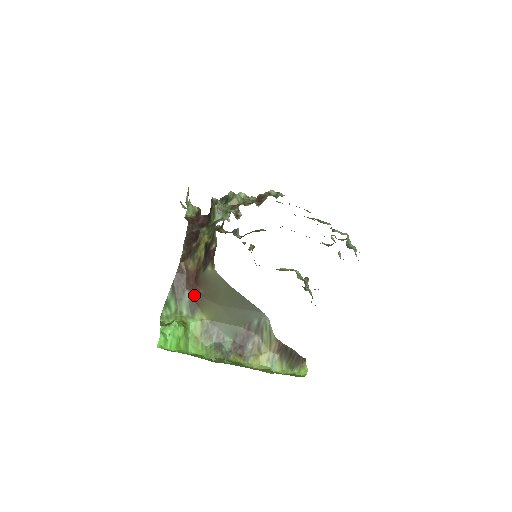
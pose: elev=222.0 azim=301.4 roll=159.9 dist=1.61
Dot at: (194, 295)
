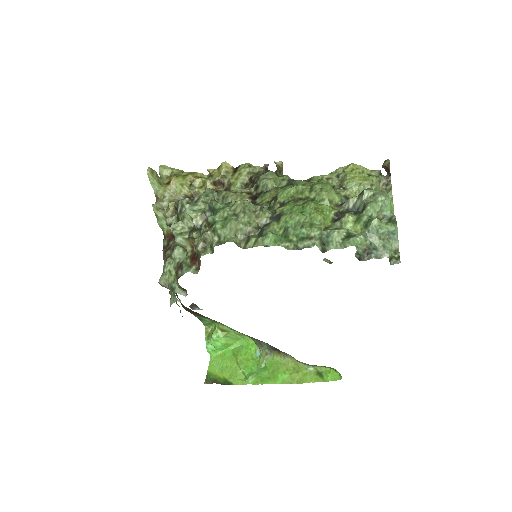
Dot at: occluded
